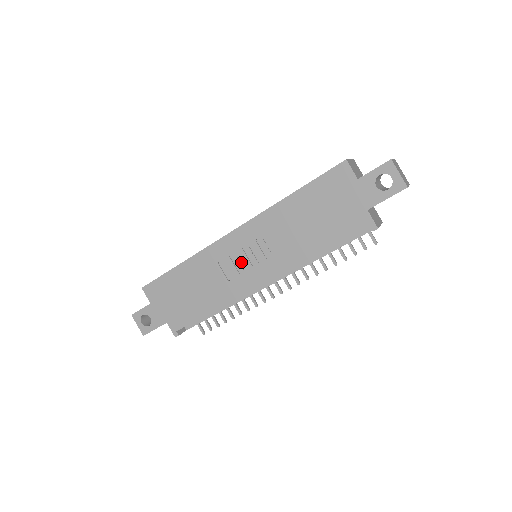
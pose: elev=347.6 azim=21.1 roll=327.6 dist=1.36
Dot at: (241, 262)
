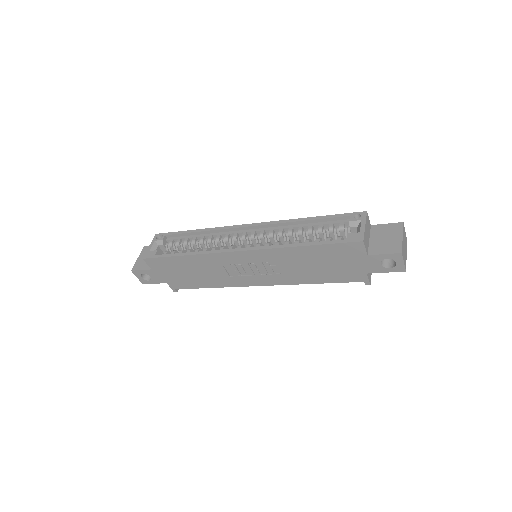
Dot at: (244, 269)
